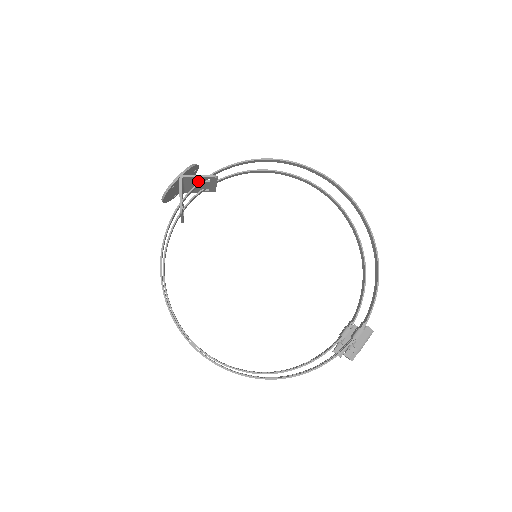
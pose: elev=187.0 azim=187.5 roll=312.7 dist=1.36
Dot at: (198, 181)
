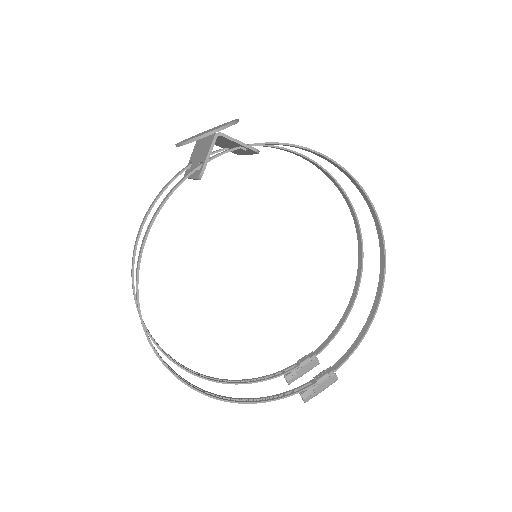
Dot at: (233, 144)
